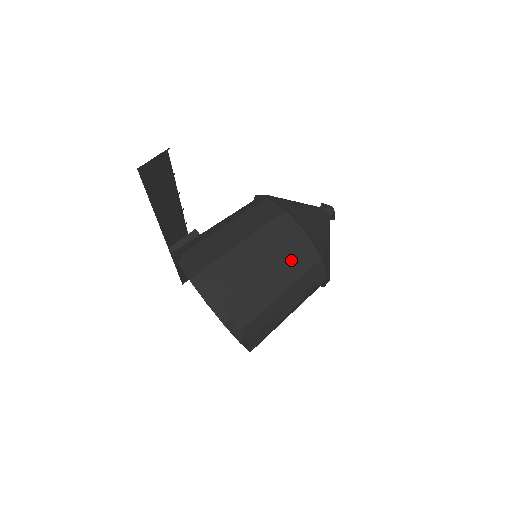
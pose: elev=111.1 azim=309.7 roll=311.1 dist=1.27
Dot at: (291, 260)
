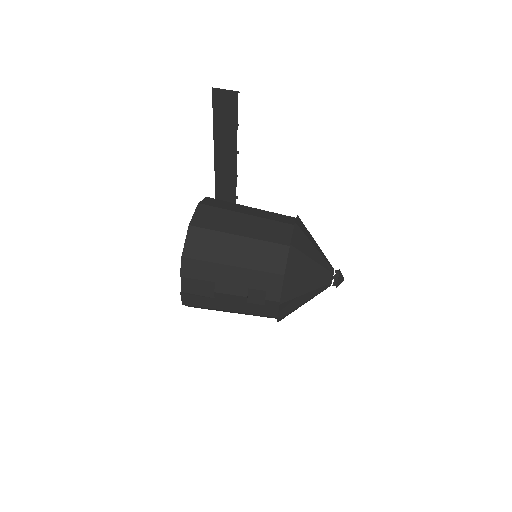
Dot at: (261, 251)
